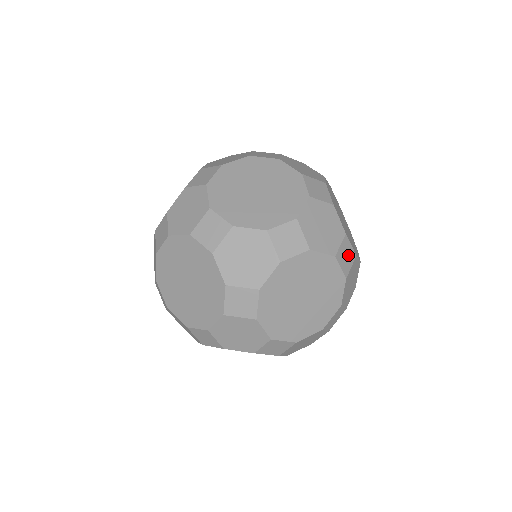
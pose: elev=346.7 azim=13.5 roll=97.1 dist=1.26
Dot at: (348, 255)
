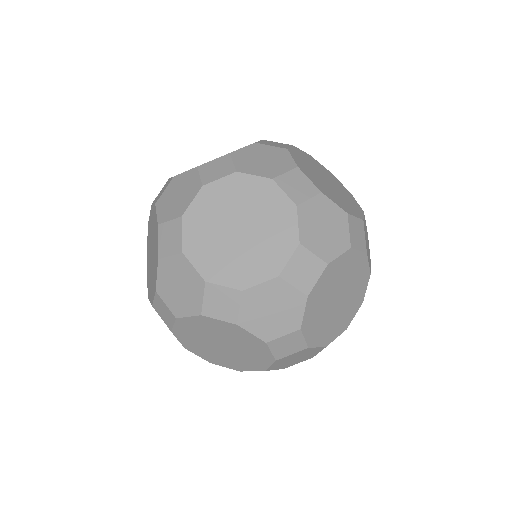
Dot at: (302, 186)
